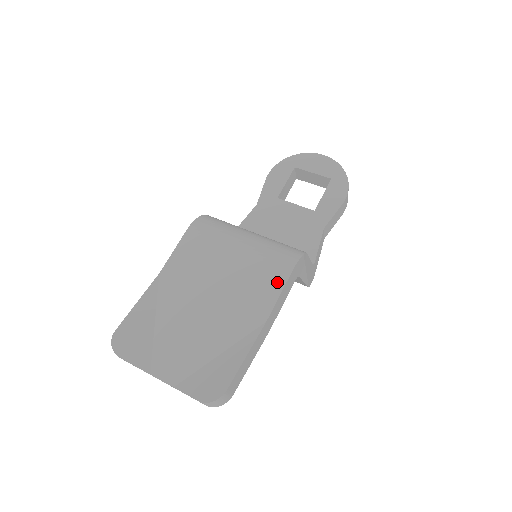
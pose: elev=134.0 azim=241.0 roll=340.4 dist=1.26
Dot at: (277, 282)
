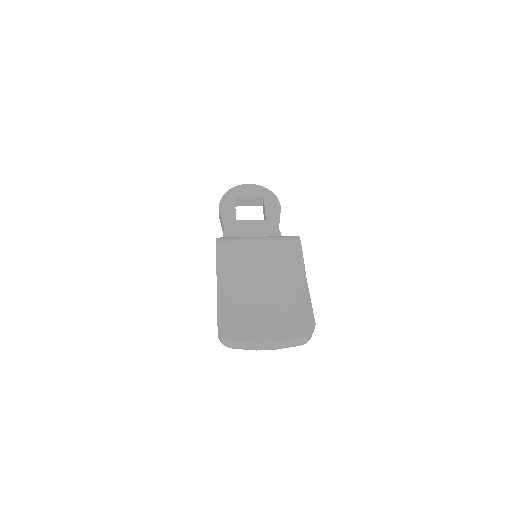
Dot at: (297, 255)
